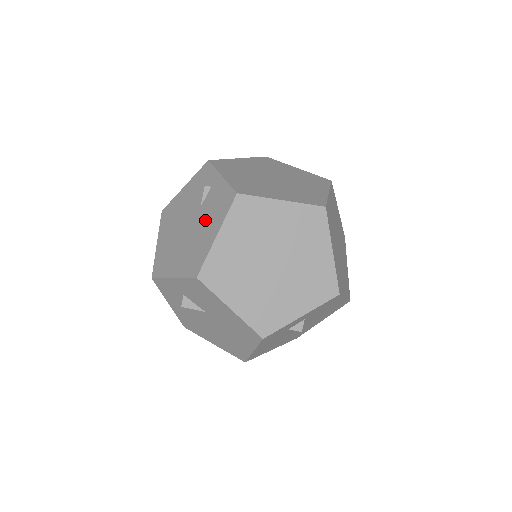
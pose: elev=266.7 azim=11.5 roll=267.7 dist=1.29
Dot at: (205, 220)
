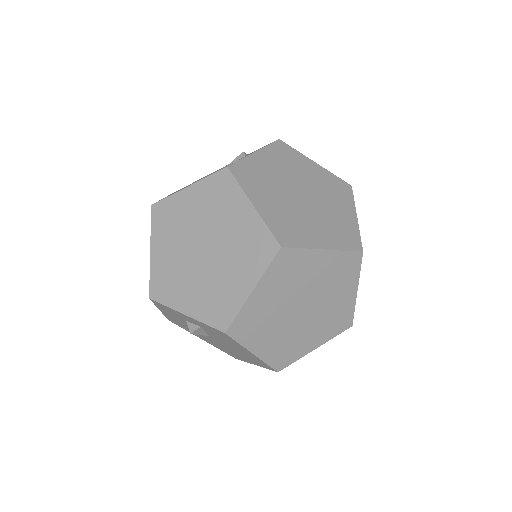
Dot at: occluded
